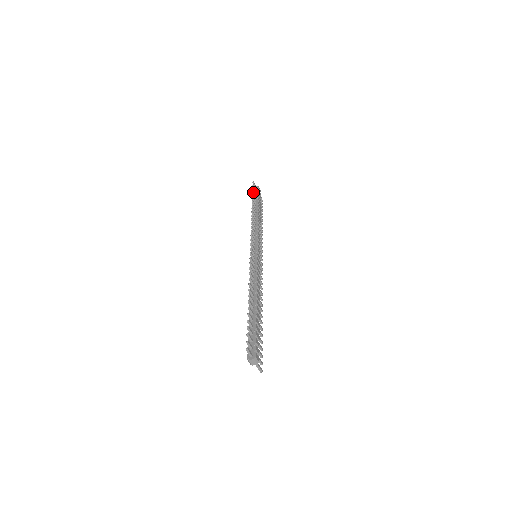
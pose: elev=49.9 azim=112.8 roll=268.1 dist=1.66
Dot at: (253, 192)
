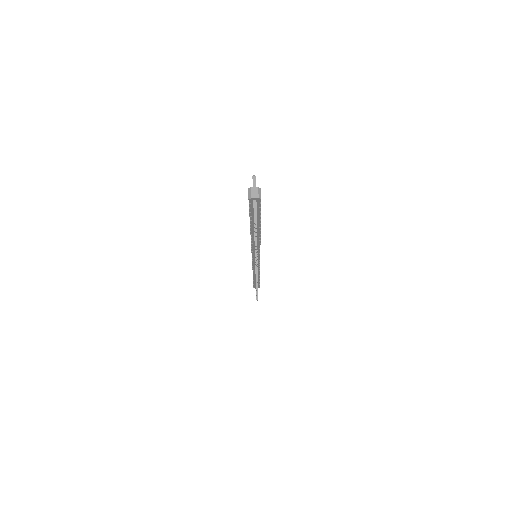
Dot at: occluded
